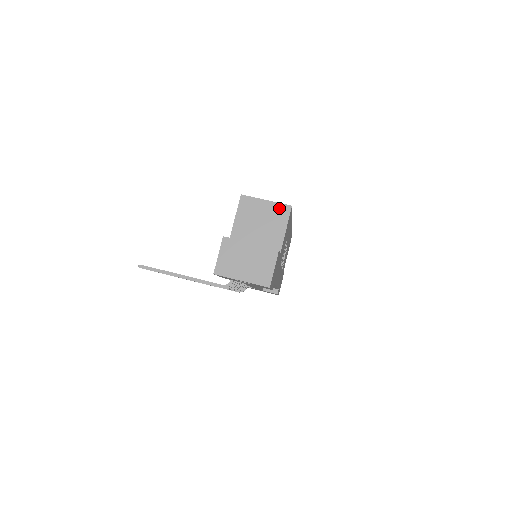
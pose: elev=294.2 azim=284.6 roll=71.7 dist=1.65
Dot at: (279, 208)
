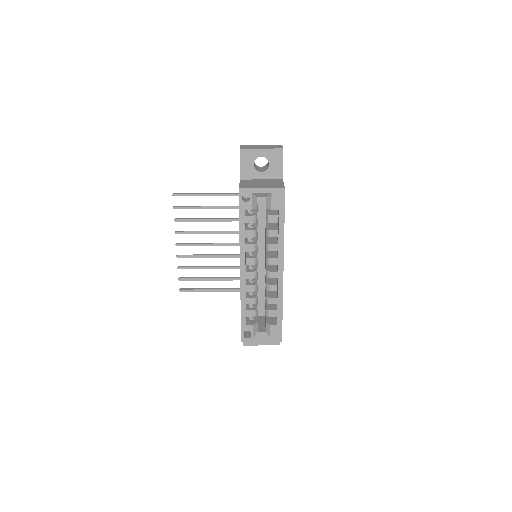
Dot at: (273, 340)
